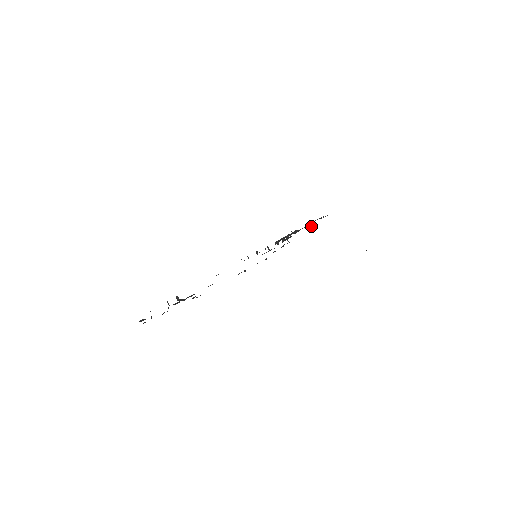
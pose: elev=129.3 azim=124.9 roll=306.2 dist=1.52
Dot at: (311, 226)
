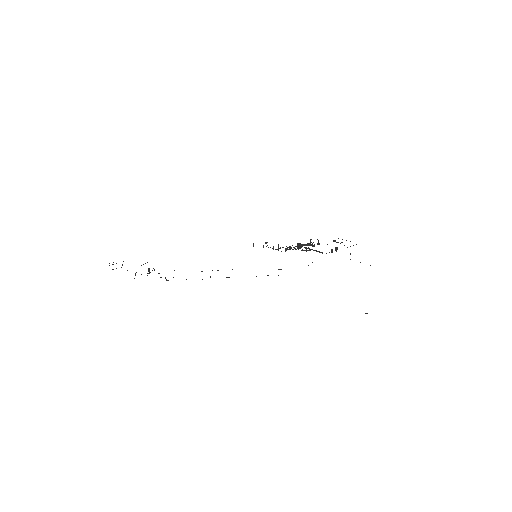
Dot at: (332, 252)
